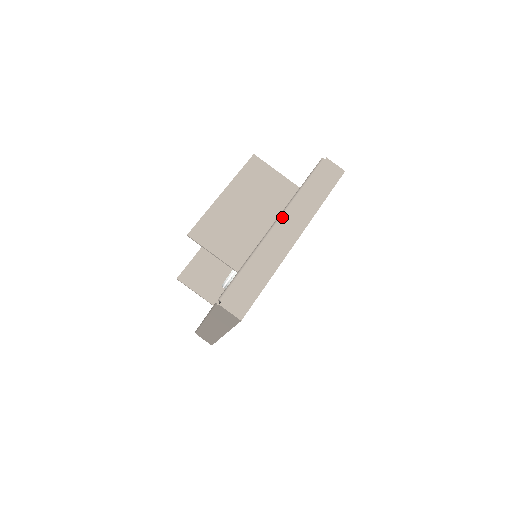
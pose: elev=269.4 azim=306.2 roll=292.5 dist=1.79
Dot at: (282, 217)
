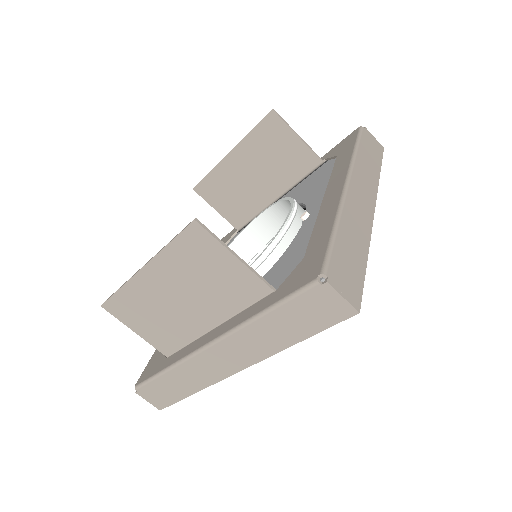
Dot at: (218, 343)
